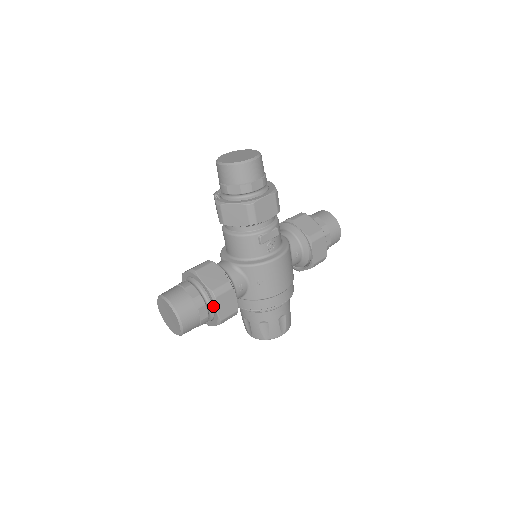
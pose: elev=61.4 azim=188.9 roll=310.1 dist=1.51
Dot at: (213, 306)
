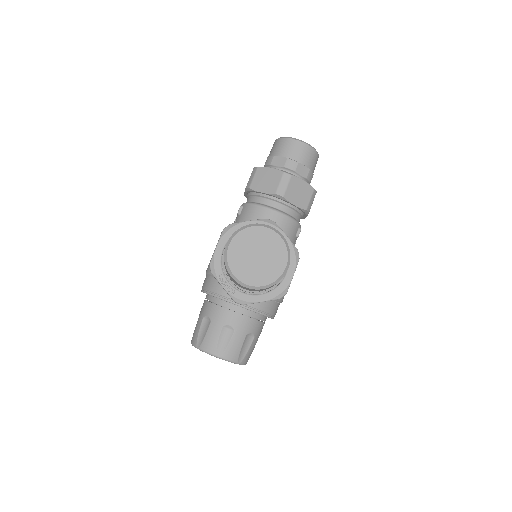
Dot at: (289, 269)
